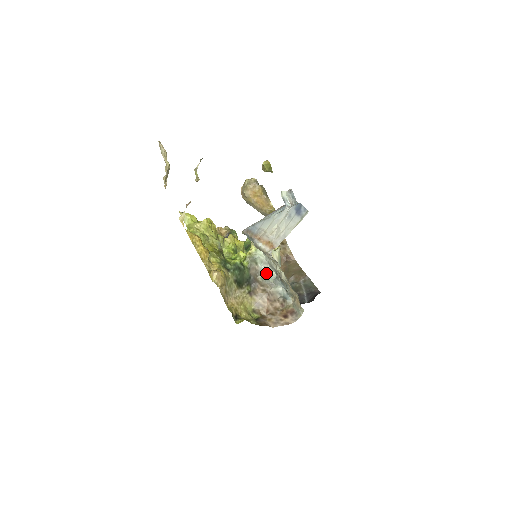
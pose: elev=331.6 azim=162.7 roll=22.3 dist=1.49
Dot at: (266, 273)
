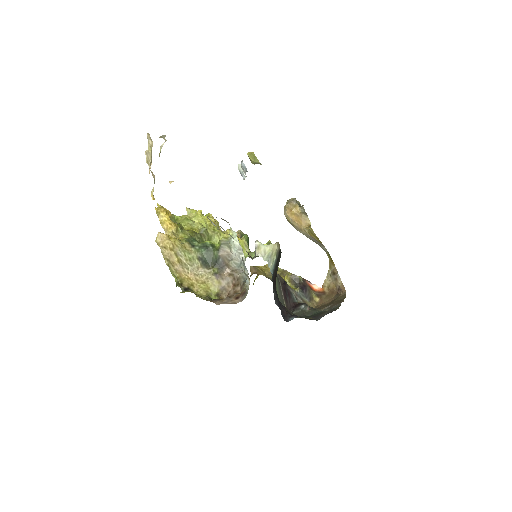
Dot at: (239, 259)
